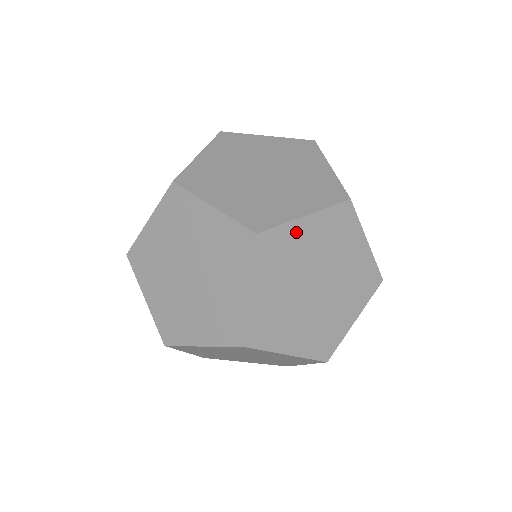
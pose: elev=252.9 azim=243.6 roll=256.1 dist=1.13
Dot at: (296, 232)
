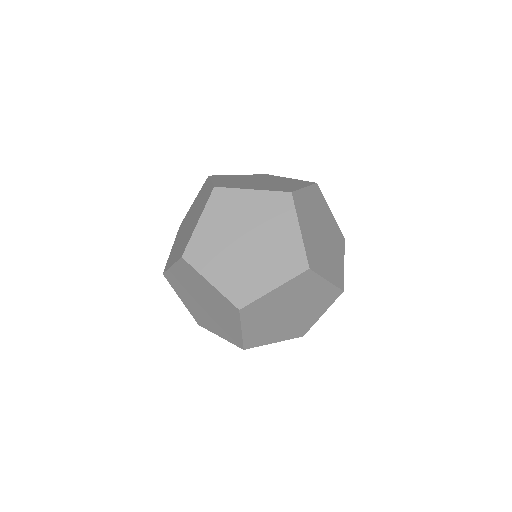
Dot at: (268, 298)
